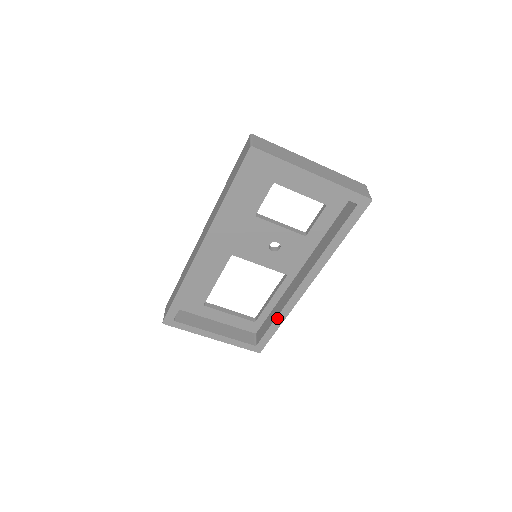
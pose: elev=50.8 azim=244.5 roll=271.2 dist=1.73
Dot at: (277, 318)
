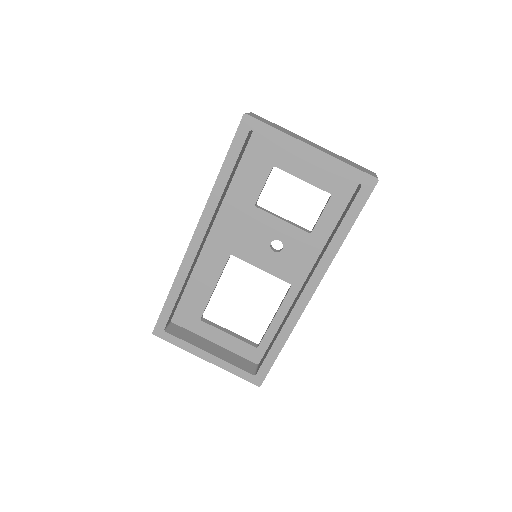
Dot at: (278, 337)
